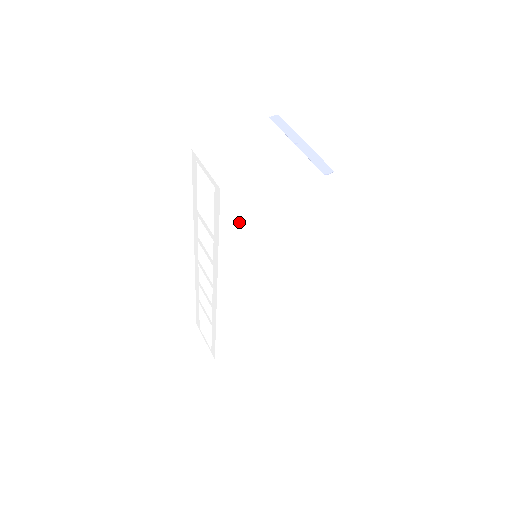
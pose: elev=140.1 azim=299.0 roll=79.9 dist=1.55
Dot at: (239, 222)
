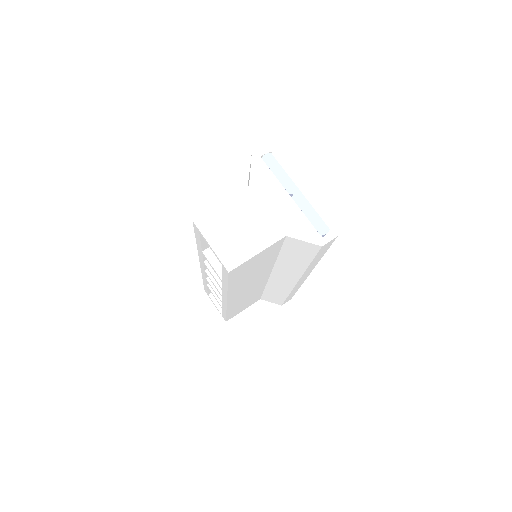
Dot at: (245, 273)
